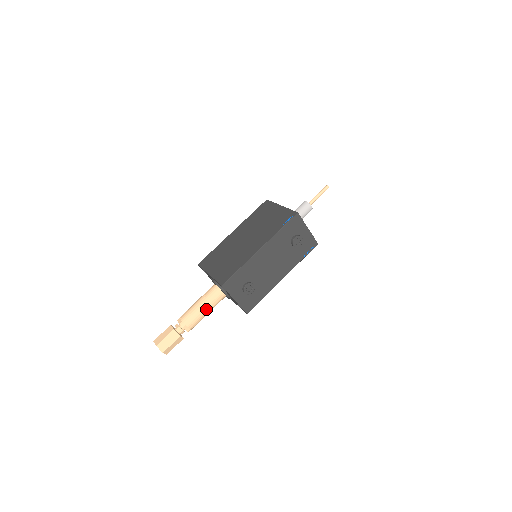
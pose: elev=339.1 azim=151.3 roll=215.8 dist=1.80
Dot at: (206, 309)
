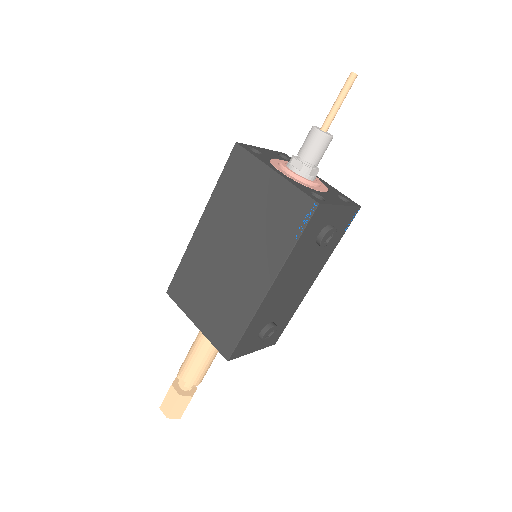
Dot at: (212, 357)
